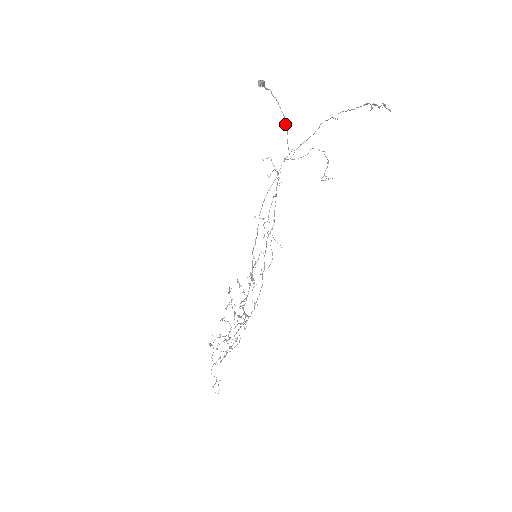
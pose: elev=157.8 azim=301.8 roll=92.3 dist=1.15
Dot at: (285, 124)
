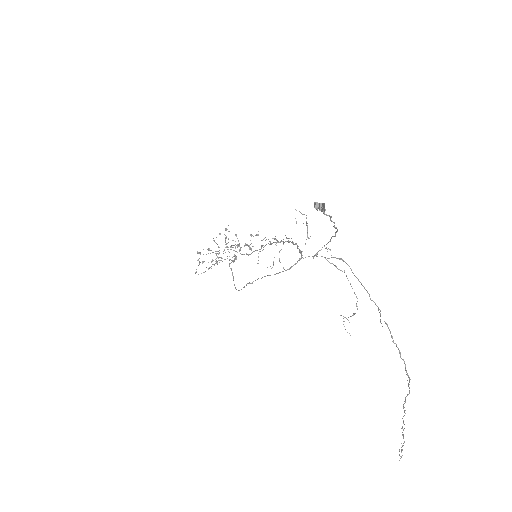
Dot at: (335, 233)
